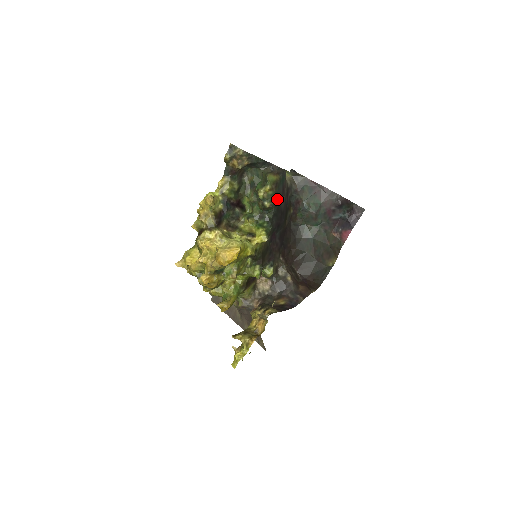
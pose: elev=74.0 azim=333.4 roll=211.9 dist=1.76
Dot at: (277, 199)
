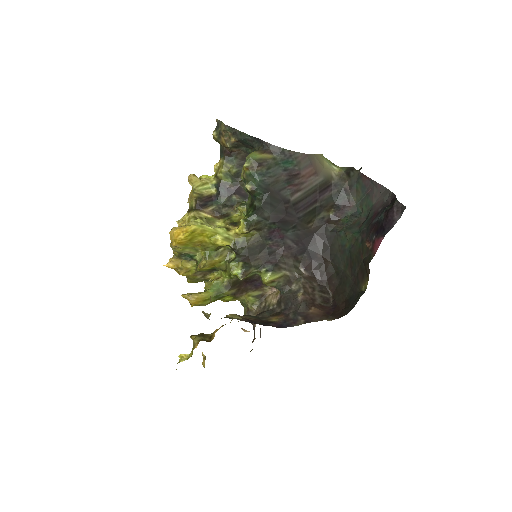
Dot at: (264, 182)
